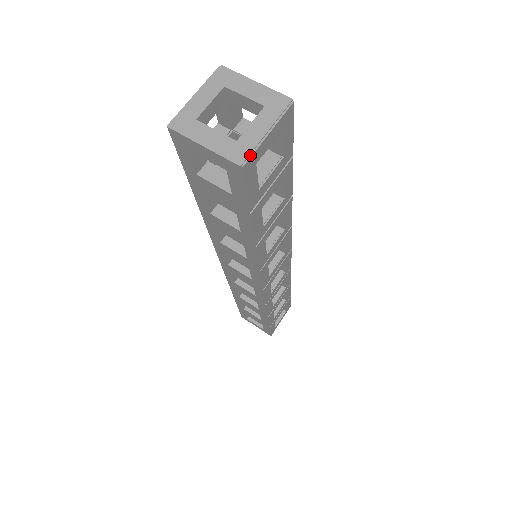
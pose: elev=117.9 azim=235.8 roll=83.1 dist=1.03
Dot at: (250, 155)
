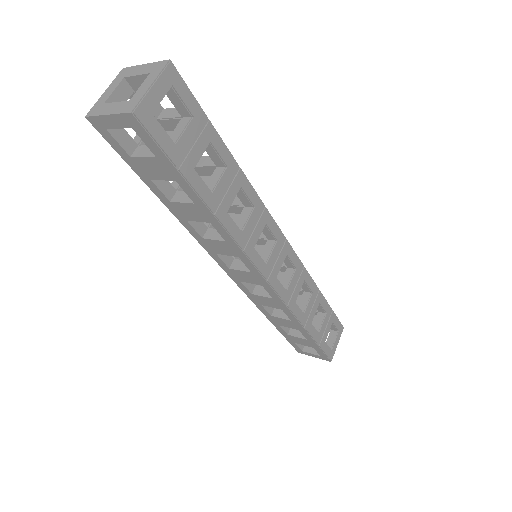
Dot at: (139, 104)
